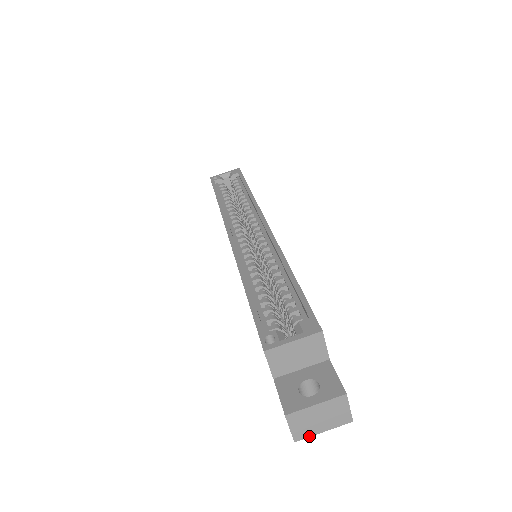
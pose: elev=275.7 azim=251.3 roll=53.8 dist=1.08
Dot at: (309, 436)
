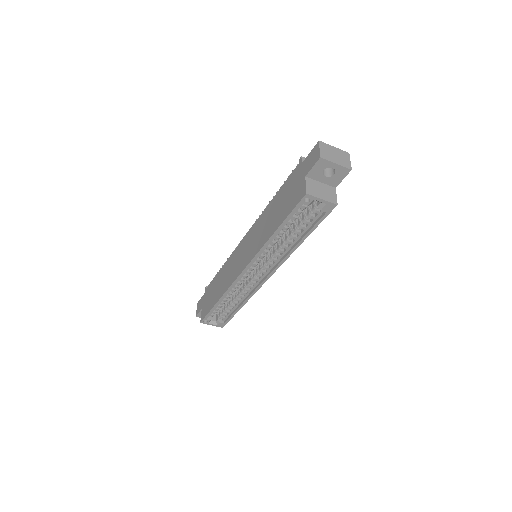
Dot at: occluded
